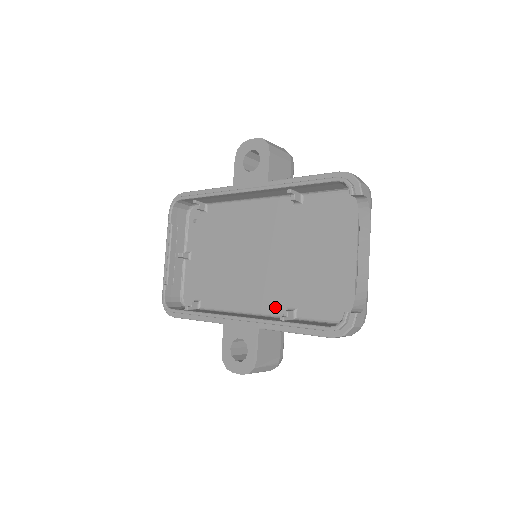
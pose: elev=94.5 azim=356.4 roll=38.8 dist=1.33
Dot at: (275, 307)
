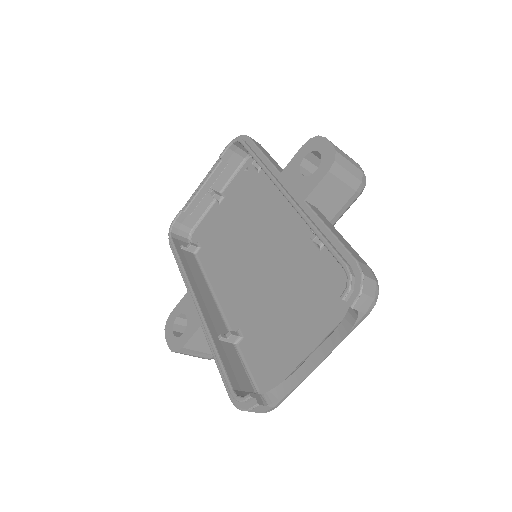
Dot at: (233, 317)
